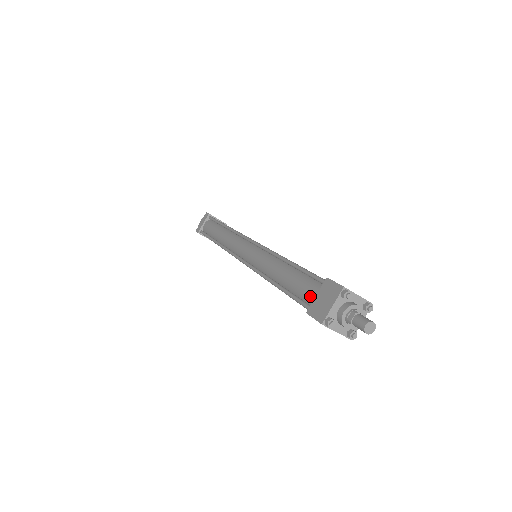
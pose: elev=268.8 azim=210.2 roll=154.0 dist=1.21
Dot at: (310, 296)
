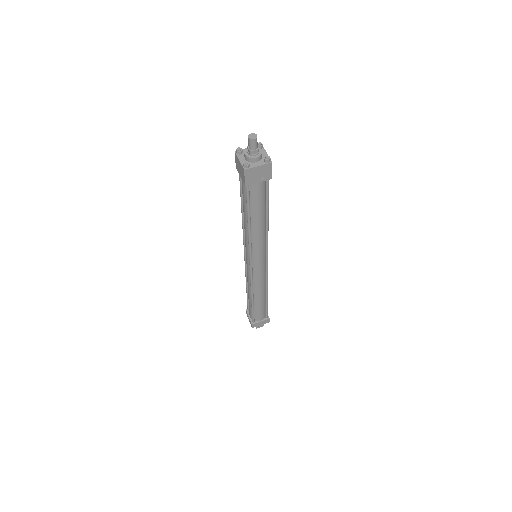
Dot at: occluded
